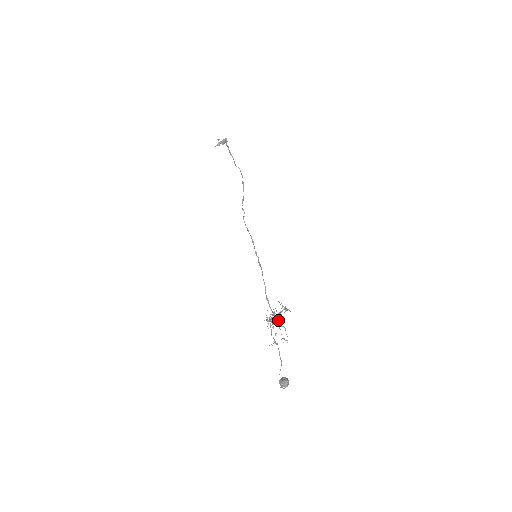
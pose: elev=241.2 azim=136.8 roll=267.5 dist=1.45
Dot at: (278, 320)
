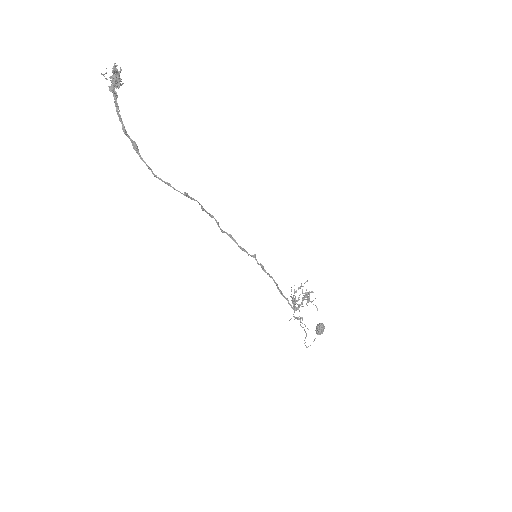
Dot at: (300, 305)
